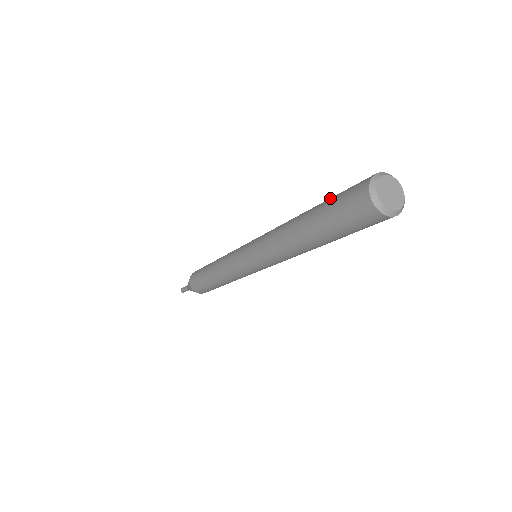
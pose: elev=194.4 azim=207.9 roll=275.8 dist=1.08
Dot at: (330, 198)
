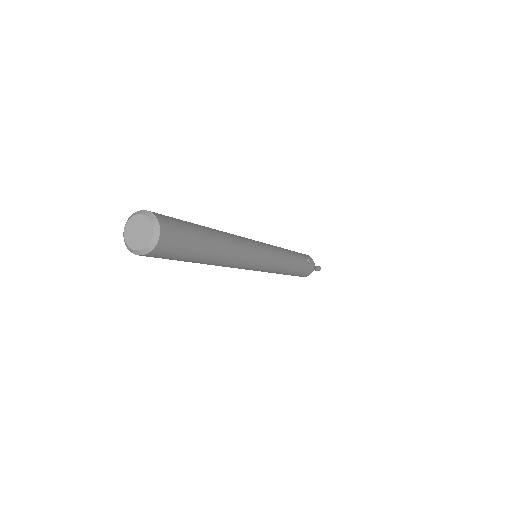
Dot at: occluded
